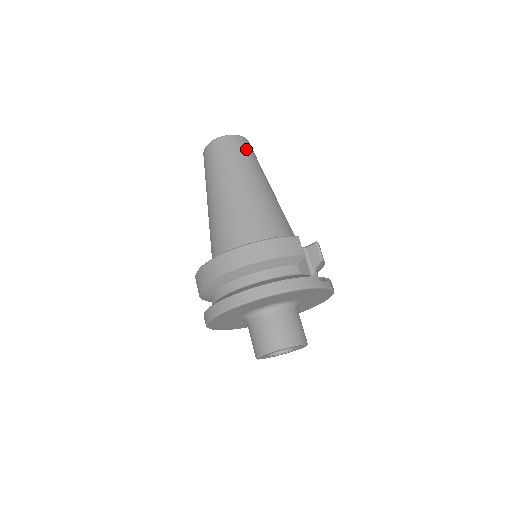
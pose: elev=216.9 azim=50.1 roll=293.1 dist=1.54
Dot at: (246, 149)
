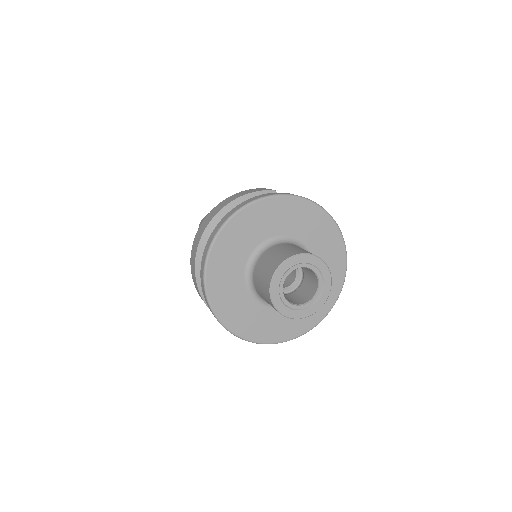
Dot at: occluded
